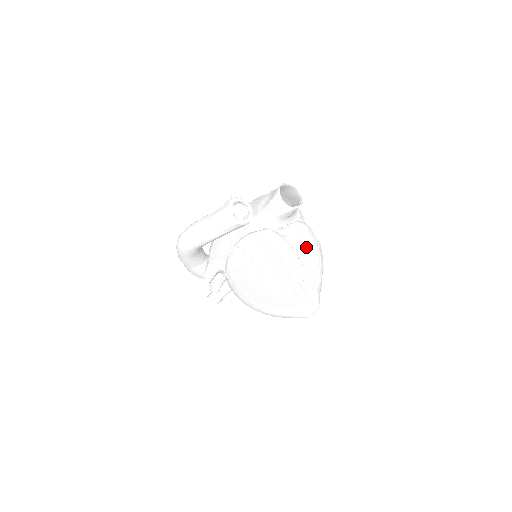
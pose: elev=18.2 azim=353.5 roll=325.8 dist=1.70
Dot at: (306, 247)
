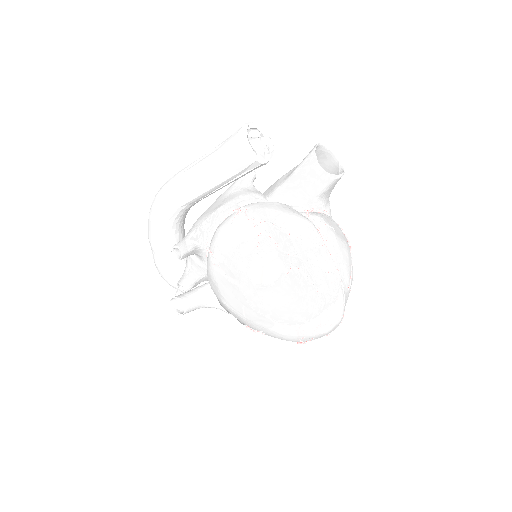
Dot at: (336, 236)
